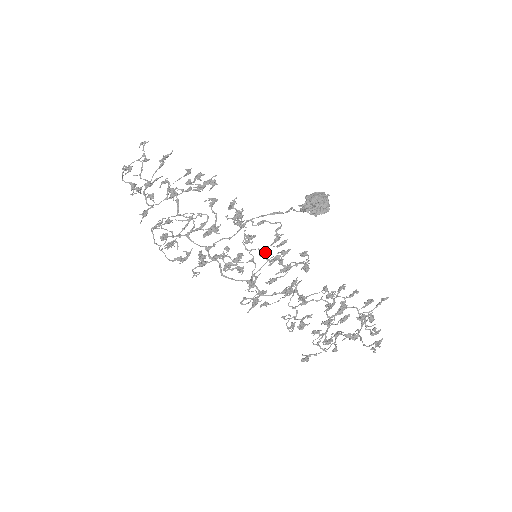
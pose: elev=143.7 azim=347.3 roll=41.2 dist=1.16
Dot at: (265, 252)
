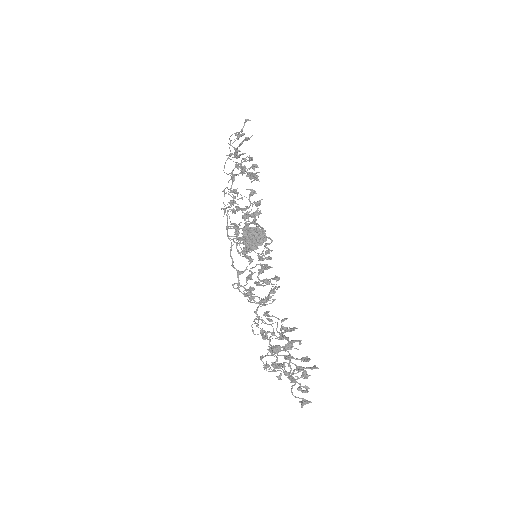
Dot at: occluded
